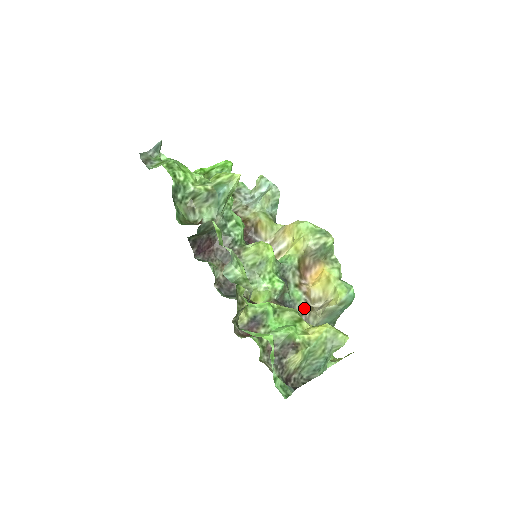
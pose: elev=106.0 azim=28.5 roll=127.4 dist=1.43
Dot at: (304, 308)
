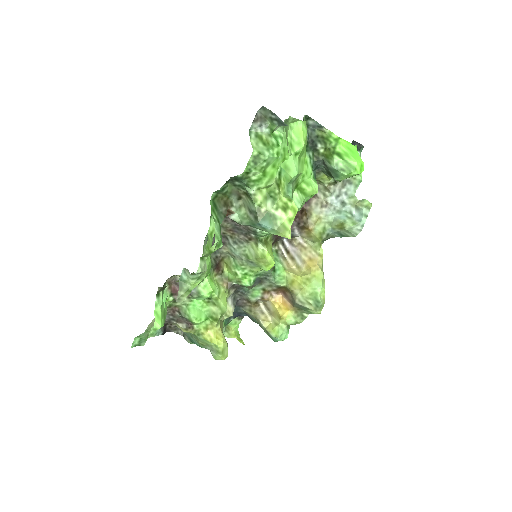
Dot at: (250, 301)
